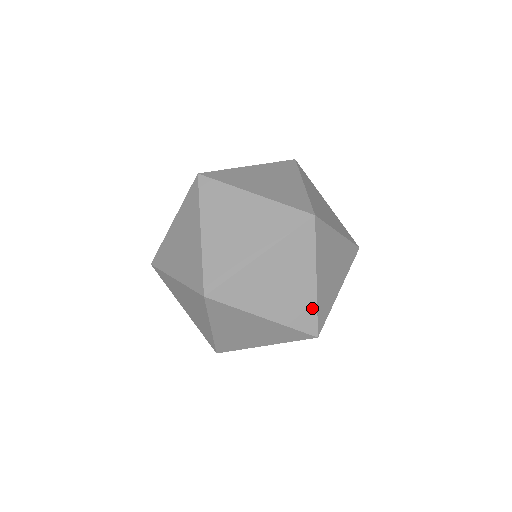
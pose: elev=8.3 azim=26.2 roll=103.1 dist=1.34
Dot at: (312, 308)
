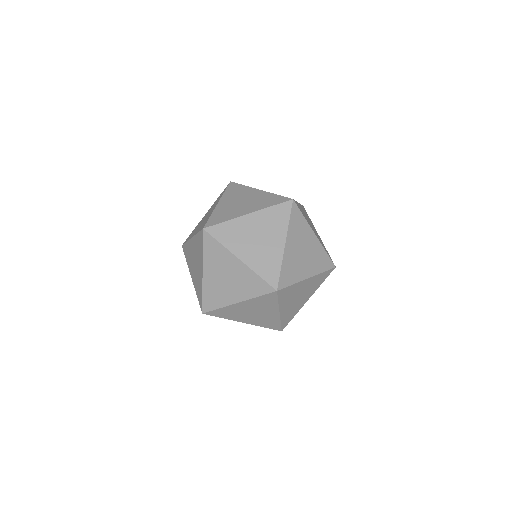
Dot at: (294, 314)
